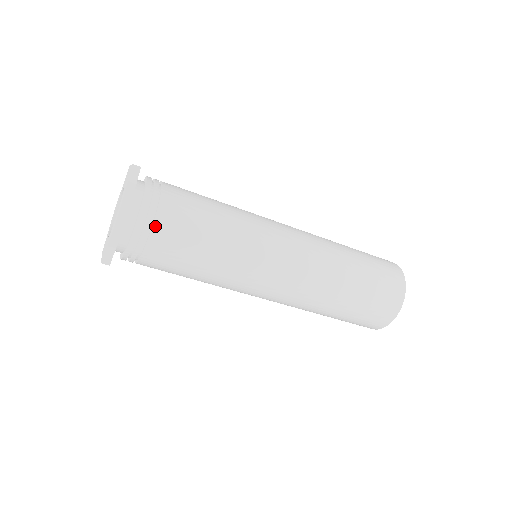
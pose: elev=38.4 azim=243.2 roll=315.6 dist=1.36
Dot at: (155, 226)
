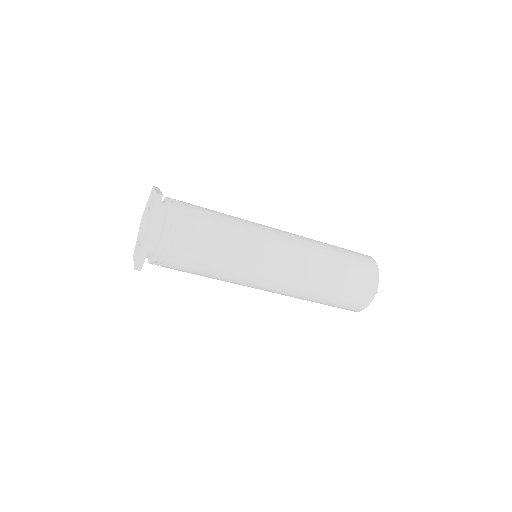
Dot at: (181, 209)
